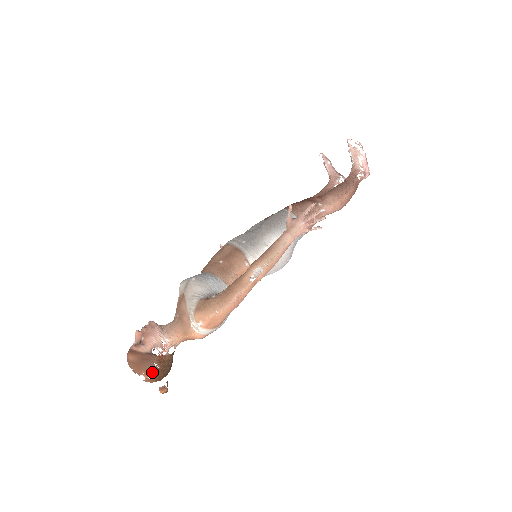
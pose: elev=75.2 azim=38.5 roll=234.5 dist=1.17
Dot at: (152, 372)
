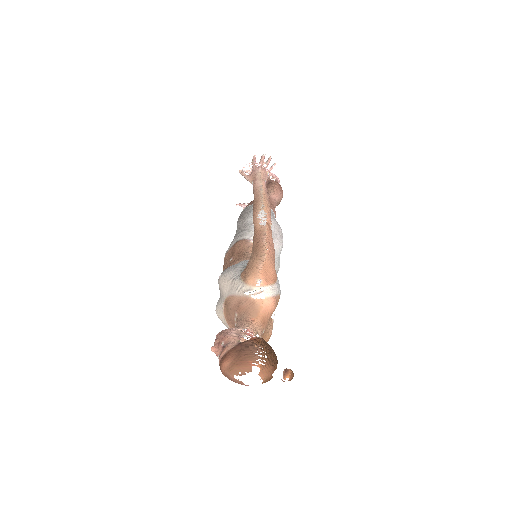
Dot at: occluded
